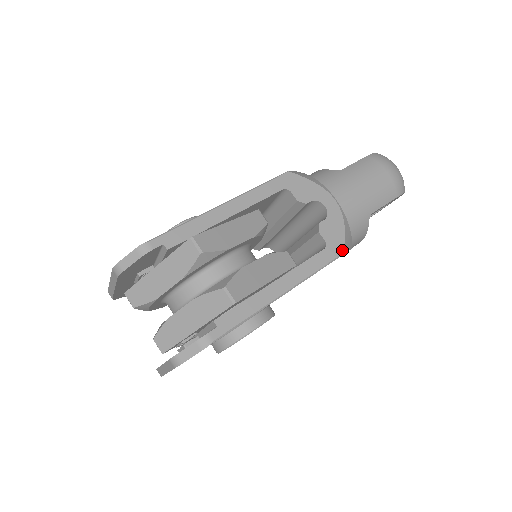
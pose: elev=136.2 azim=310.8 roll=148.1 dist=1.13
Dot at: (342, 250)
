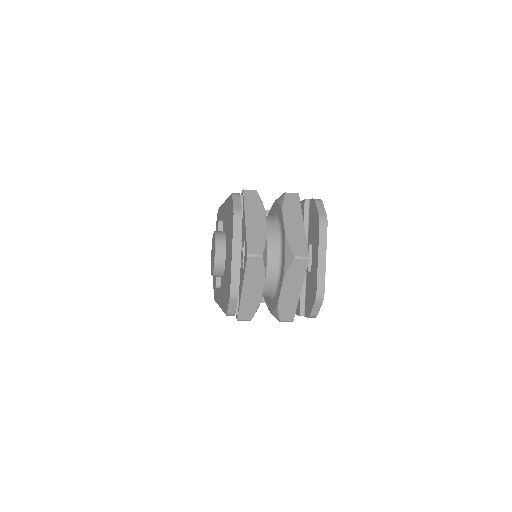
Dot at: occluded
